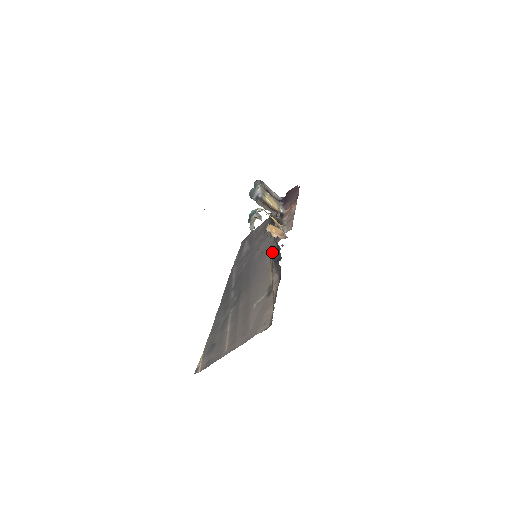
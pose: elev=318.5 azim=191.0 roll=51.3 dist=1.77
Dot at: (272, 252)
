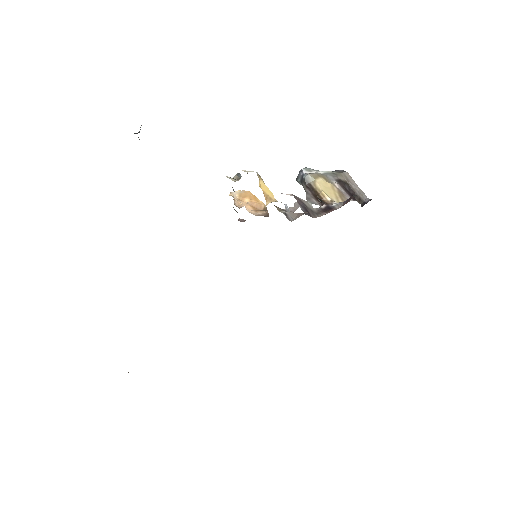
Dot at: occluded
